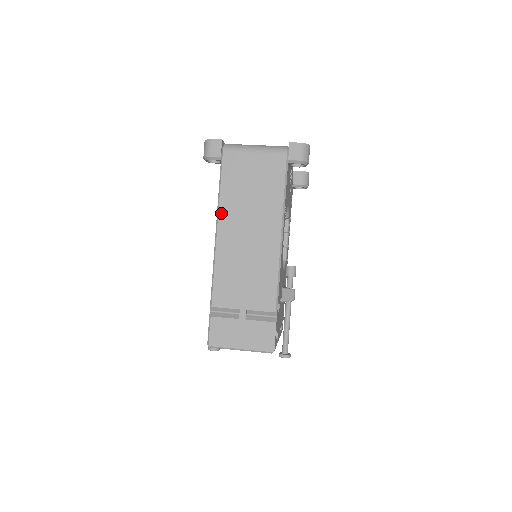
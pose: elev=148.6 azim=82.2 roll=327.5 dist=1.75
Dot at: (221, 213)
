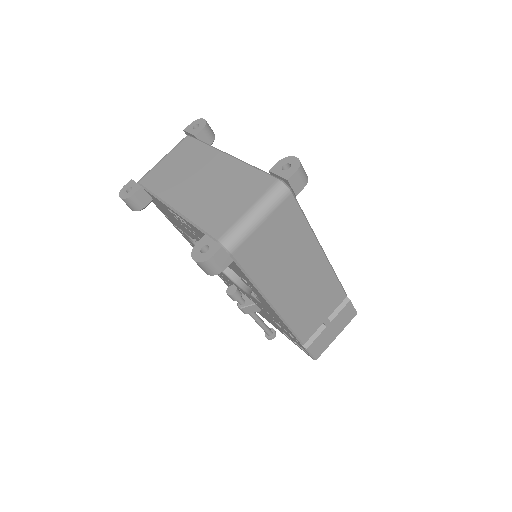
Dot at: (268, 294)
